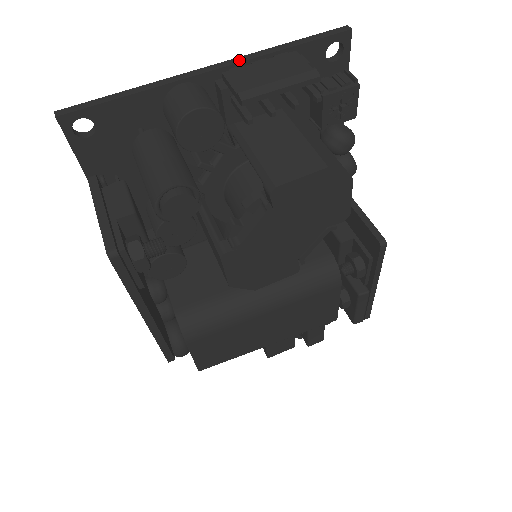
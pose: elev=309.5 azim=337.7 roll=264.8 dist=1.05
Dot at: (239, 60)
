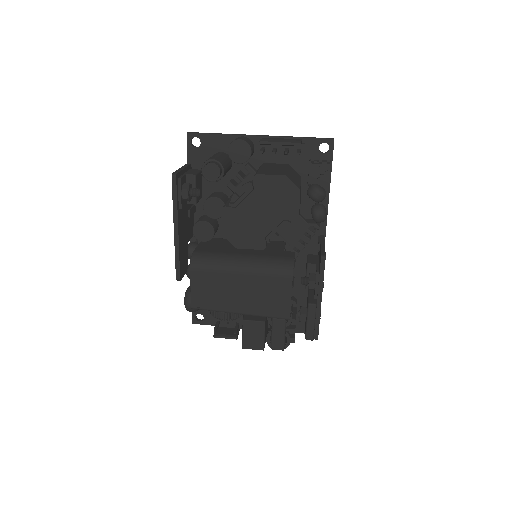
Dot at: (273, 136)
